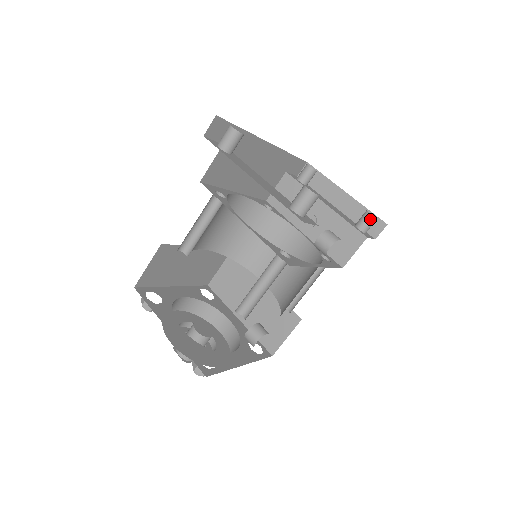
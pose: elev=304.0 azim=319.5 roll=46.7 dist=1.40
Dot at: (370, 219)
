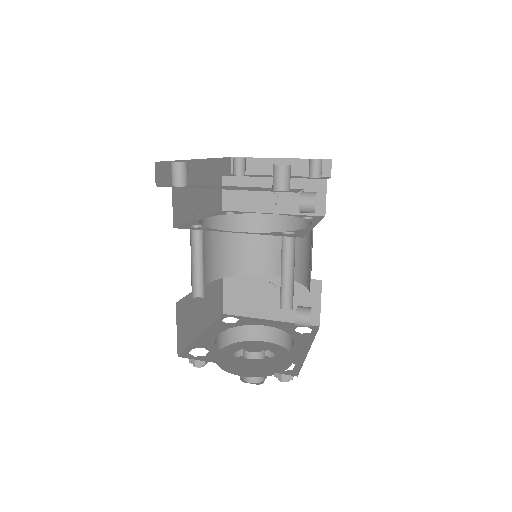
Dot at: (318, 164)
